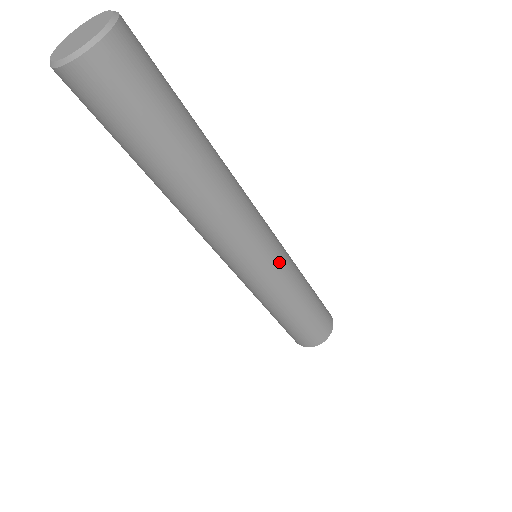
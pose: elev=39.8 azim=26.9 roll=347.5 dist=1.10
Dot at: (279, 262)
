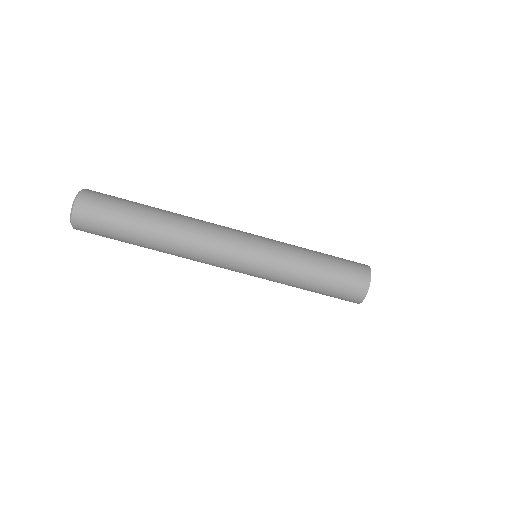
Dot at: (264, 240)
